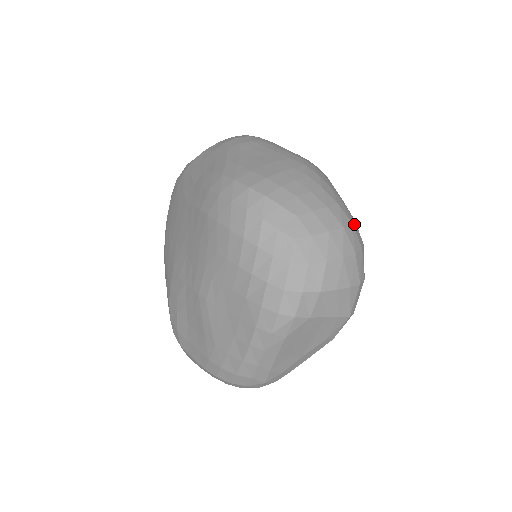
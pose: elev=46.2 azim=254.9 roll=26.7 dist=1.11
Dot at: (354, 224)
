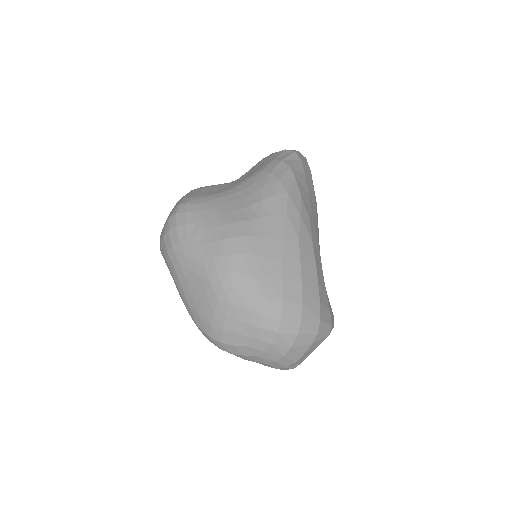
Dot at: (284, 310)
